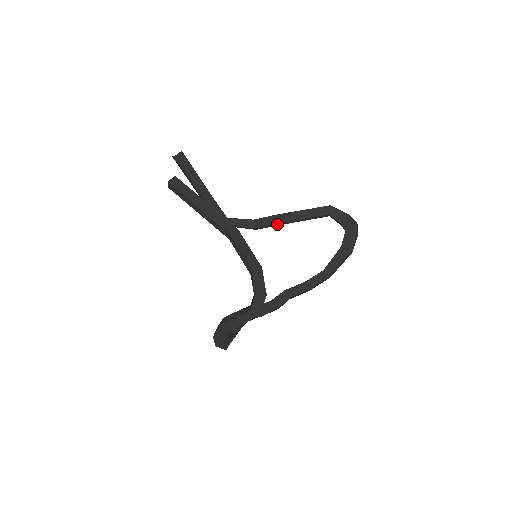
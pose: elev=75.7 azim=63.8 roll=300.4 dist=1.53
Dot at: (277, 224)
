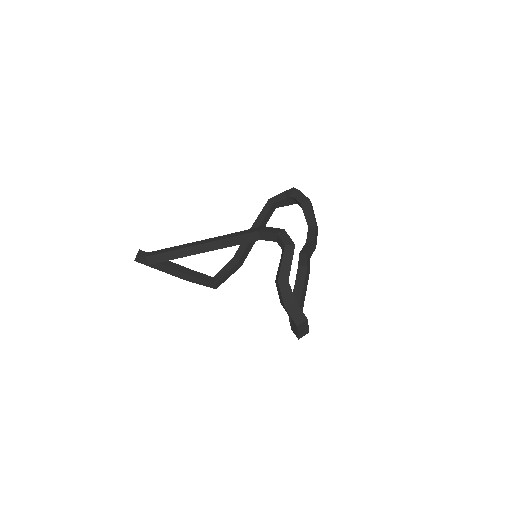
Dot at: (250, 245)
